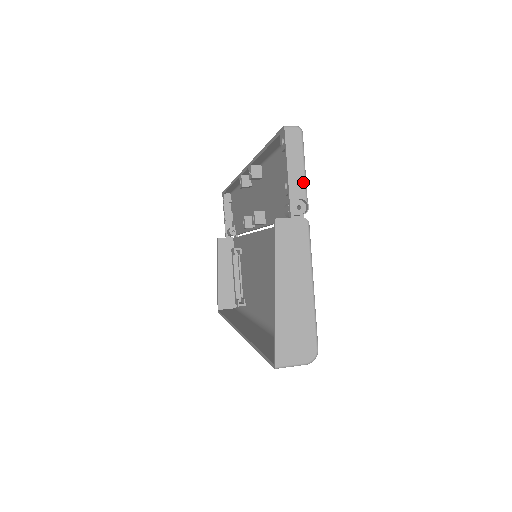
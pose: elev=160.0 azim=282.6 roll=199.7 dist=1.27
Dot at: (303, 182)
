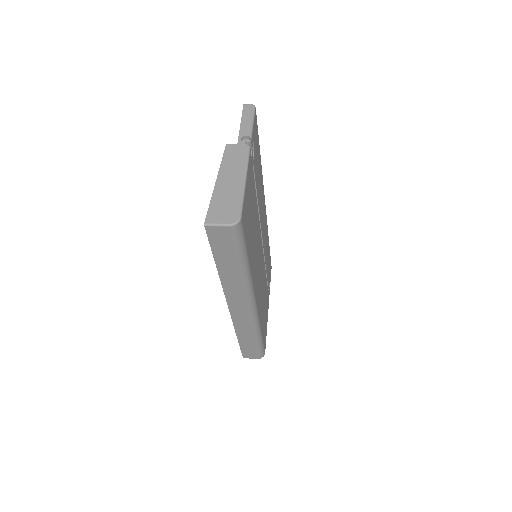
Dot at: (250, 128)
